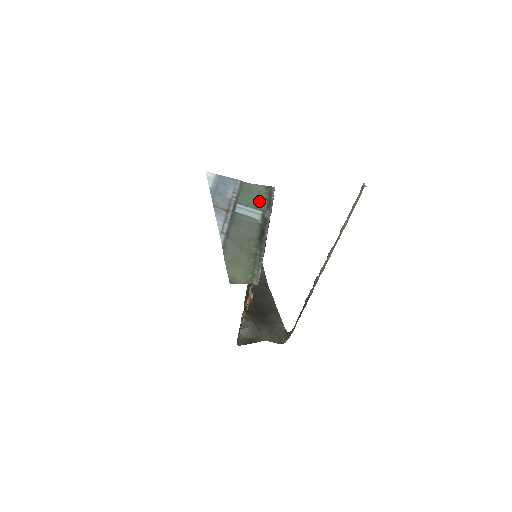
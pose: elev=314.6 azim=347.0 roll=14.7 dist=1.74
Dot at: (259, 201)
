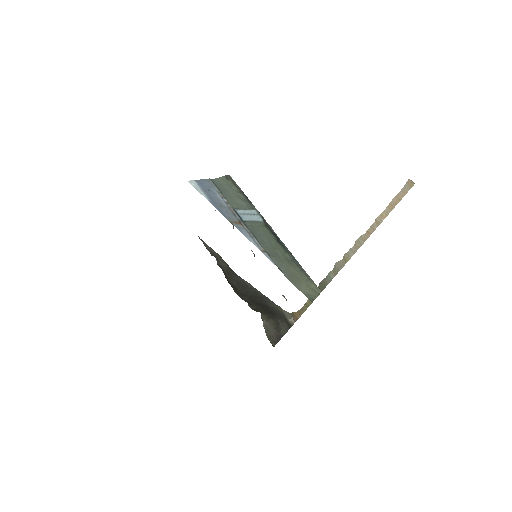
Dot at: (240, 198)
